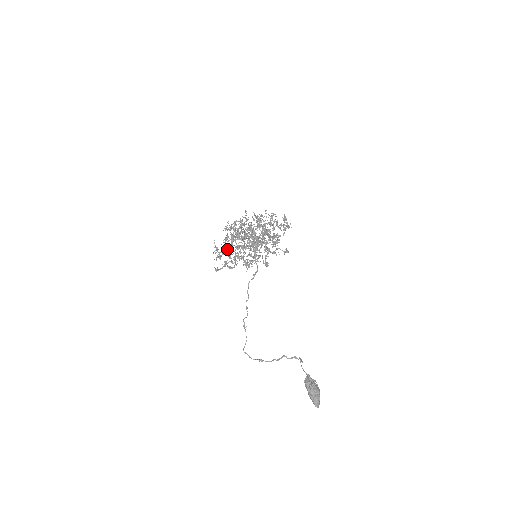
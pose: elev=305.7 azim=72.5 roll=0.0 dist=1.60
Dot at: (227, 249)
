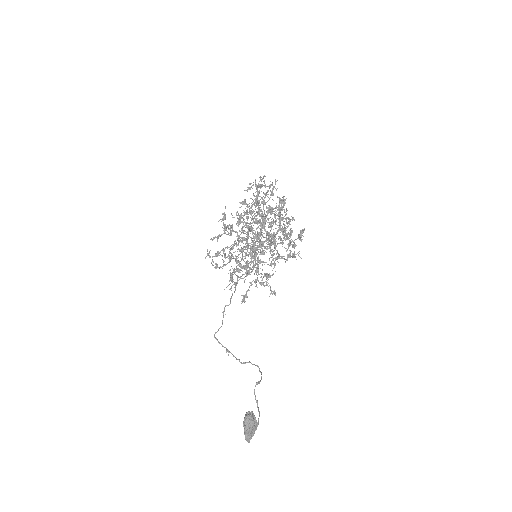
Dot at: (228, 233)
